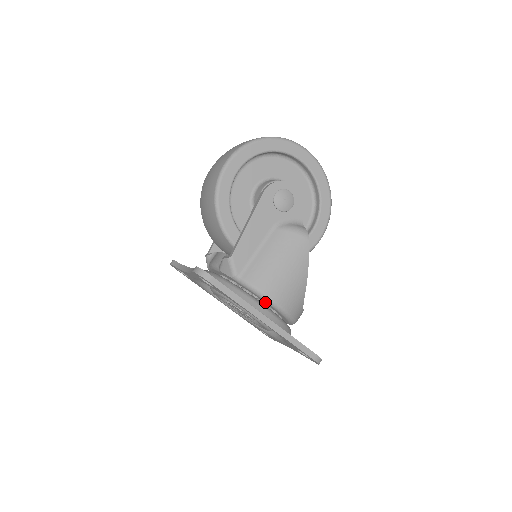
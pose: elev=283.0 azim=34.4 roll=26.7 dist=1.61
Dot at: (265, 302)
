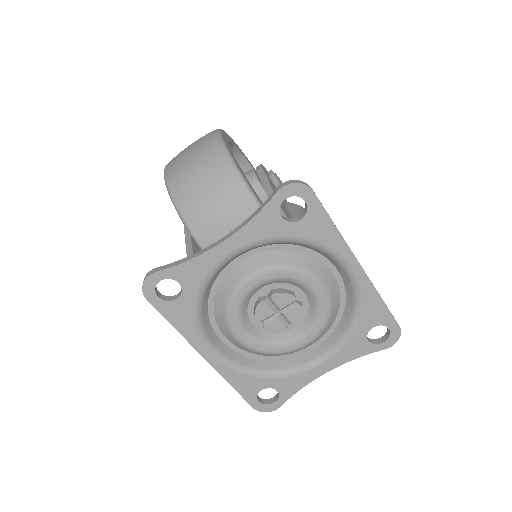
Dot at: occluded
